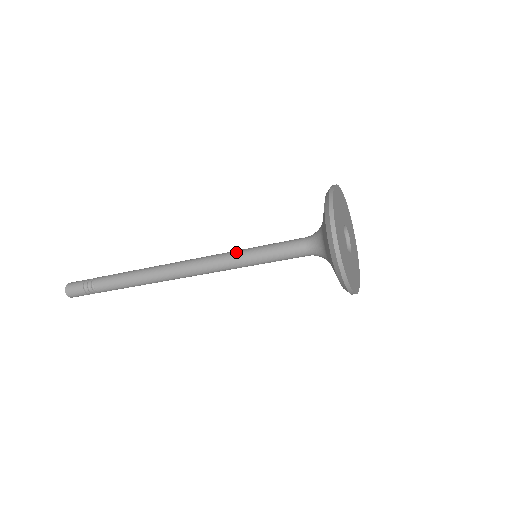
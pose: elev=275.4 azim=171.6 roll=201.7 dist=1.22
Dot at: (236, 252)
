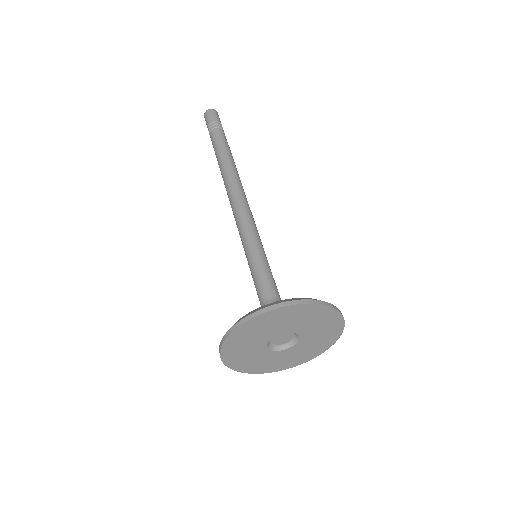
Dot at: (252, 235)
